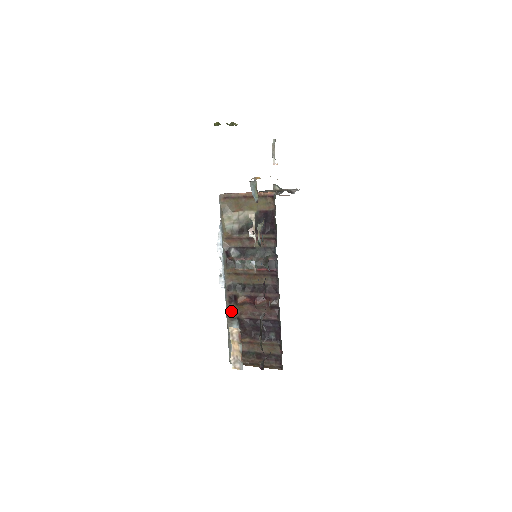
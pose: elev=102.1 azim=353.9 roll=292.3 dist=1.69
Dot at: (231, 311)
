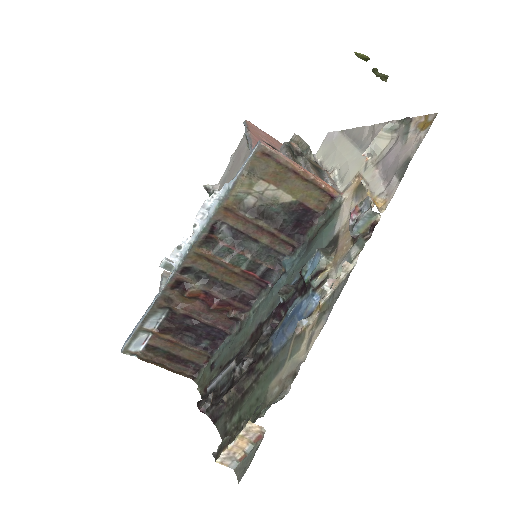
Dot at: (167, 298)
